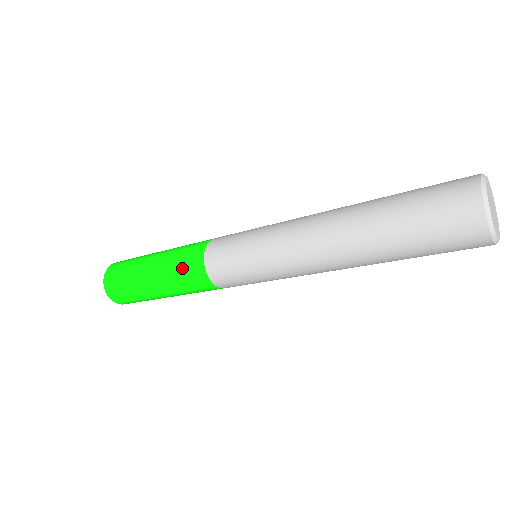
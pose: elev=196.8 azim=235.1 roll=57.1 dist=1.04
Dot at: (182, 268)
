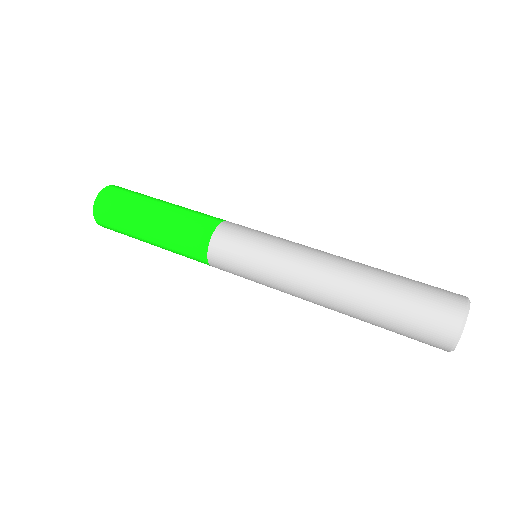
Dot at: occluded
